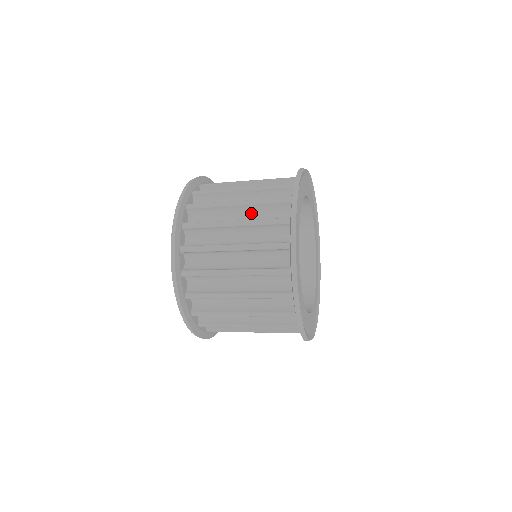
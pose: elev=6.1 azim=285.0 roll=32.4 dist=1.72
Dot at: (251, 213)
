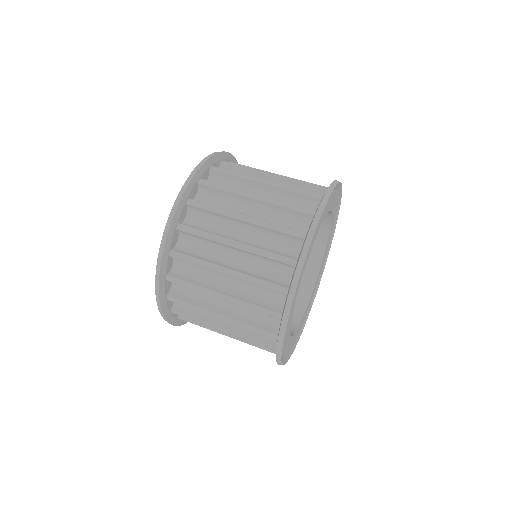
Dot at: (266, 212)
